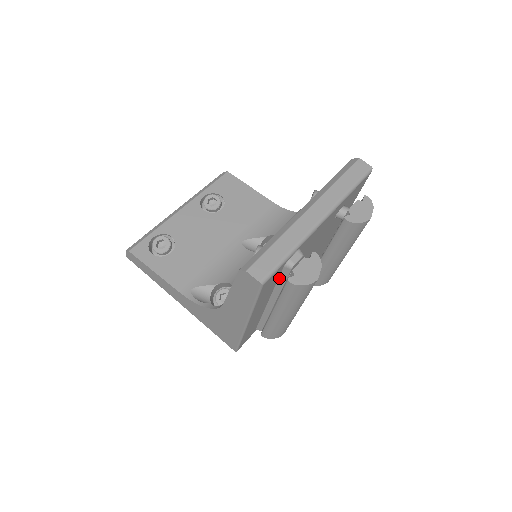
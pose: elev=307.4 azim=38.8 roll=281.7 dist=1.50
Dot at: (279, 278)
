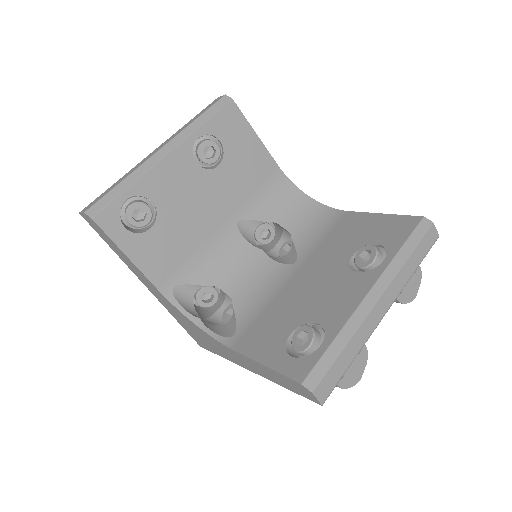
Dot at: occluded
